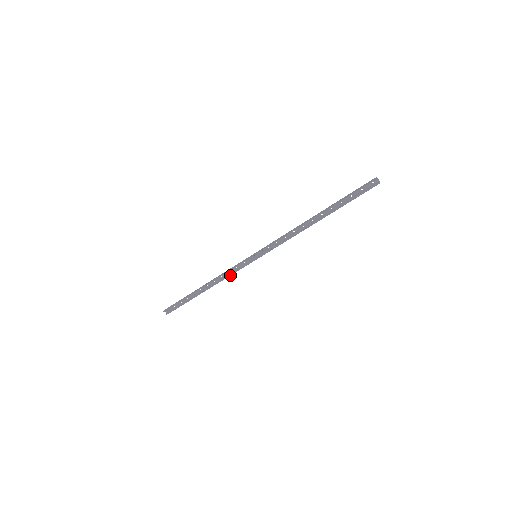
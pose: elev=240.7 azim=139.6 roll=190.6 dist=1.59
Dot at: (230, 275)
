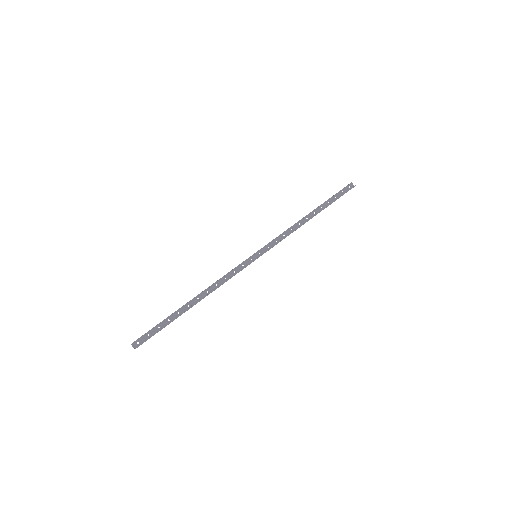
Dot at: (227, 280)
